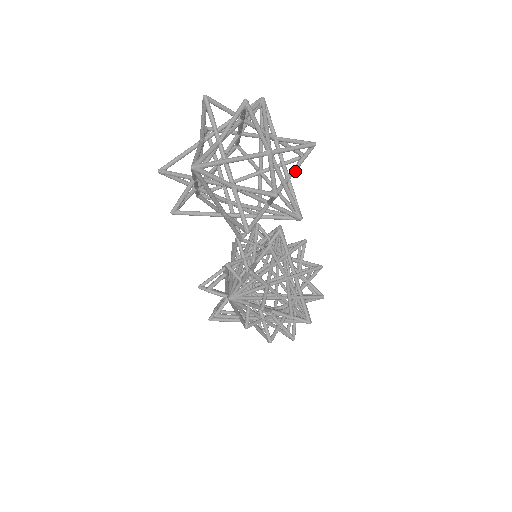
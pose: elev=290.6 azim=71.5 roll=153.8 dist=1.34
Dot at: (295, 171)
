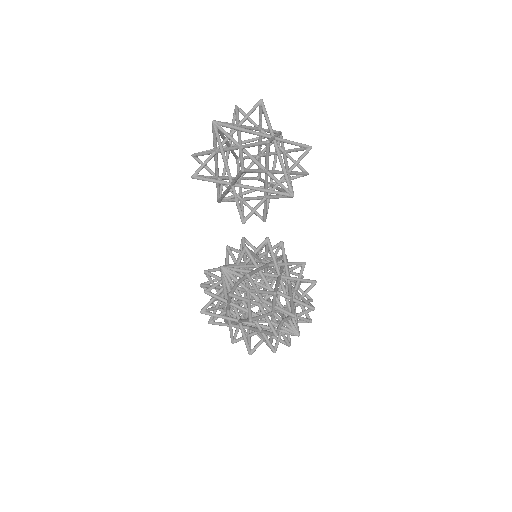
Dot at: (294, 166)
